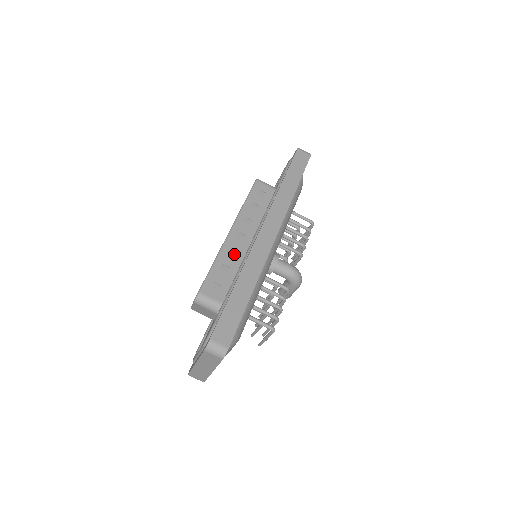
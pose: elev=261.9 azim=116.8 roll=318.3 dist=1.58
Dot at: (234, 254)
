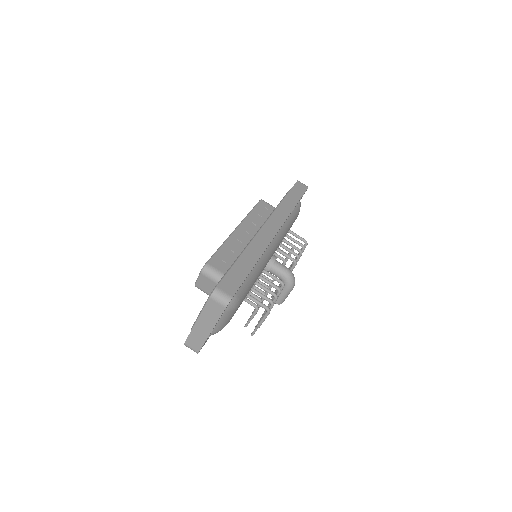
Dot at: (239, 244)
